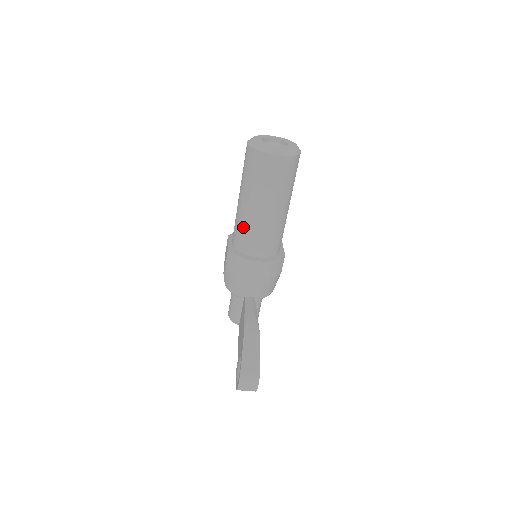
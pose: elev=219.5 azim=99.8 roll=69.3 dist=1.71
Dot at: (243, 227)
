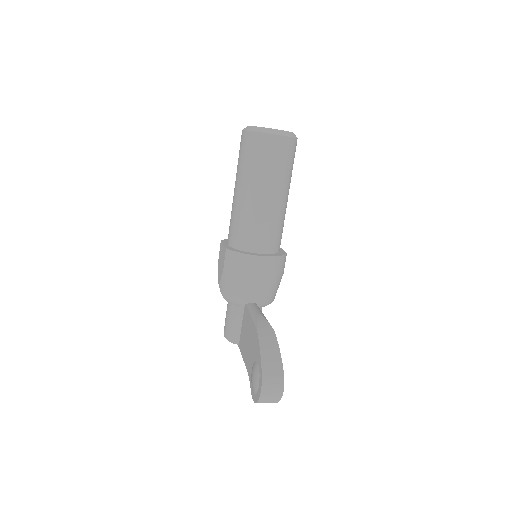
Dot at: (243, 220)
